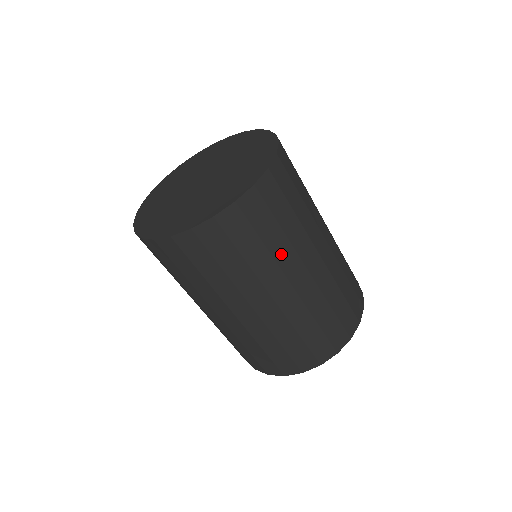
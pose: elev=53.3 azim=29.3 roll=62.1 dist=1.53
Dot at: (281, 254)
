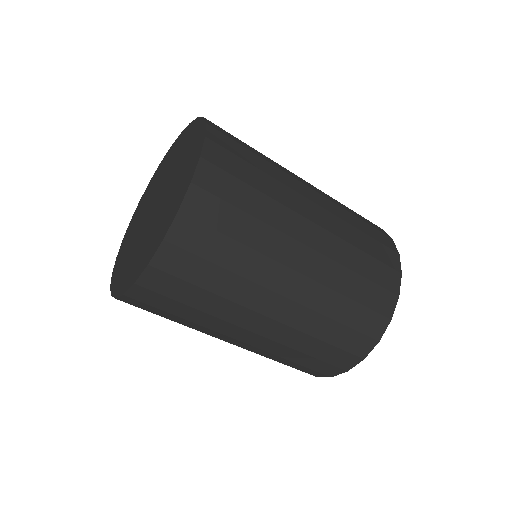
Dot at: (221, 311)
